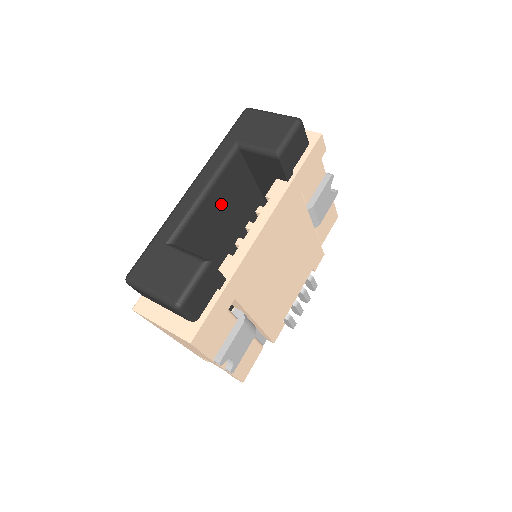
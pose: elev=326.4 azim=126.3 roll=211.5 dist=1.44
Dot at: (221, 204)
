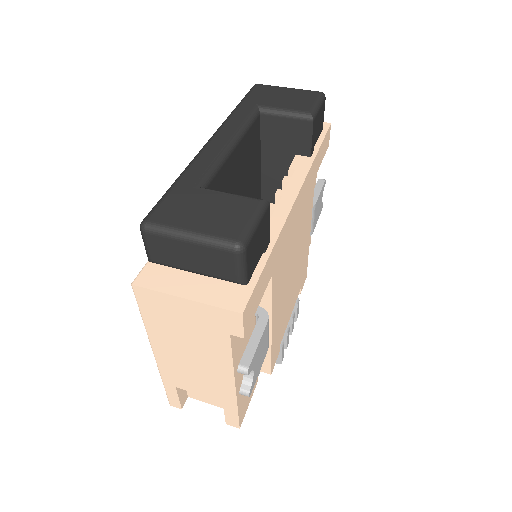
Dot at: (240, 170)
